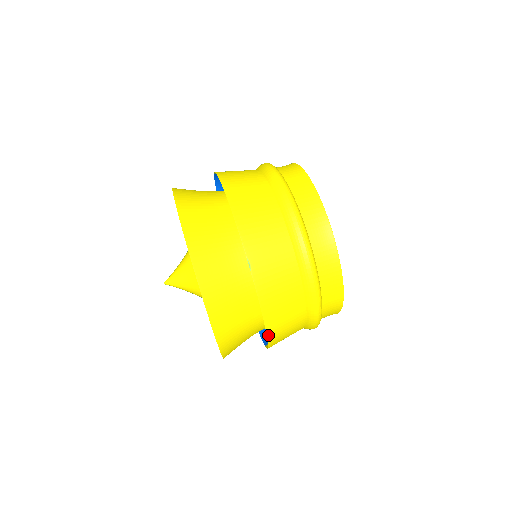
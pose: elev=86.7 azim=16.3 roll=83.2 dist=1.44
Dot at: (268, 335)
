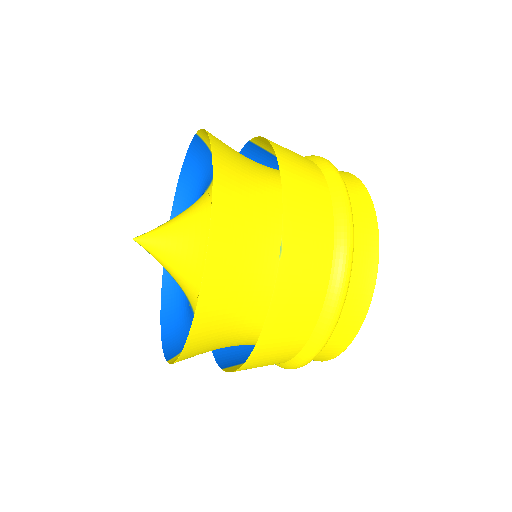
Dot at: (253, 352)
